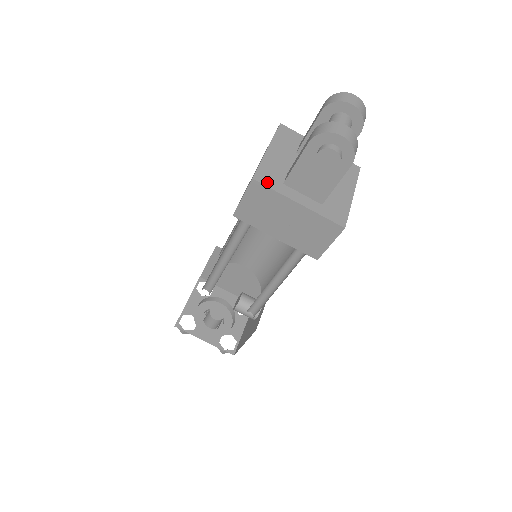
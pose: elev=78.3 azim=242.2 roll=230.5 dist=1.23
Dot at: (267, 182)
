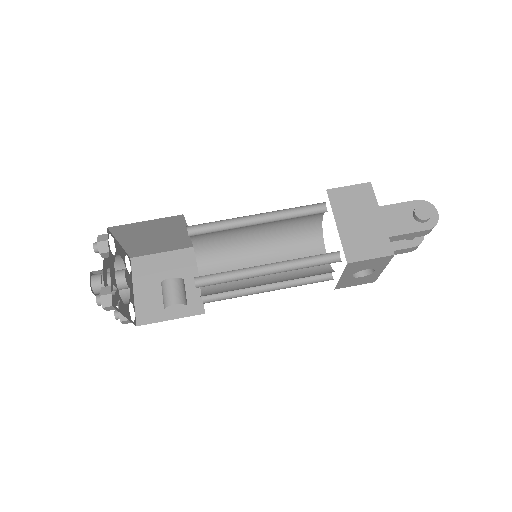
Dot at: (373, 194)
